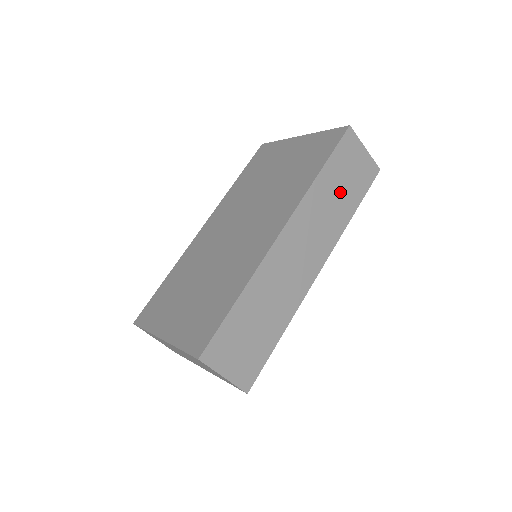
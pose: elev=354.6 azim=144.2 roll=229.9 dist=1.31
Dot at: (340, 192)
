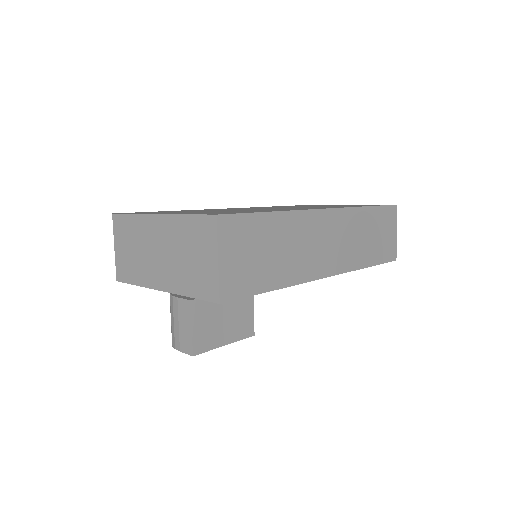
Dot at: (370, 238)
